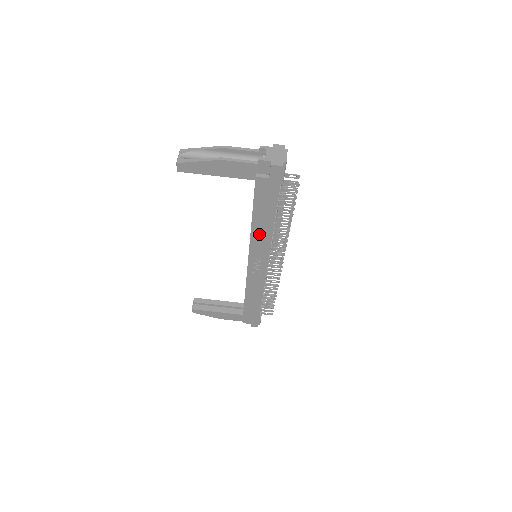
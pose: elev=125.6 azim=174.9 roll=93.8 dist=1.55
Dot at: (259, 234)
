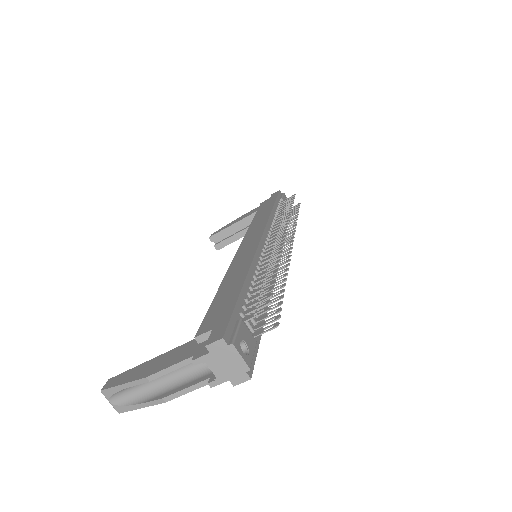
Dot at: occluded
